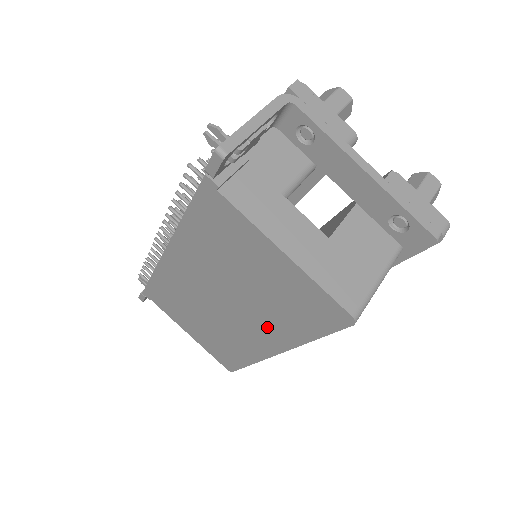
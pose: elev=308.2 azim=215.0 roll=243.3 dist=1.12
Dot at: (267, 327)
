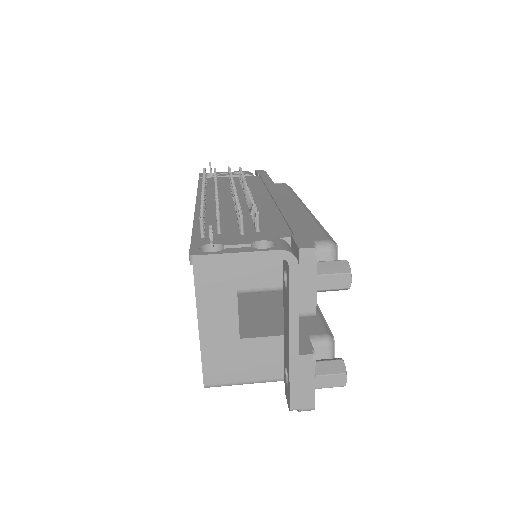
Dot at: occluded
